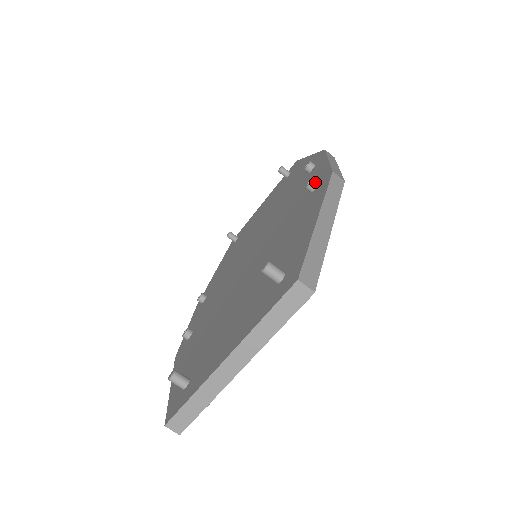
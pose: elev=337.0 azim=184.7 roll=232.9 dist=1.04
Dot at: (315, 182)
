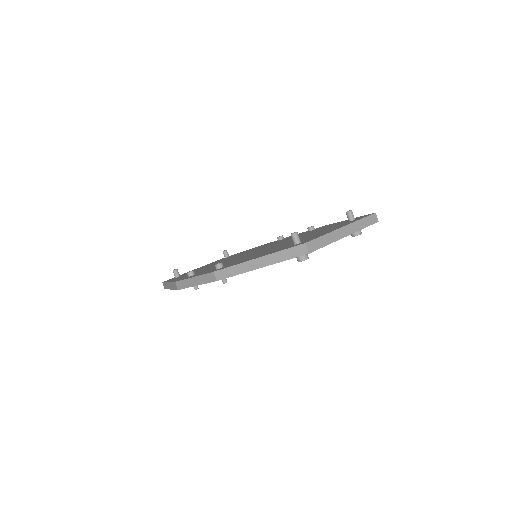
Dot at: occluded
